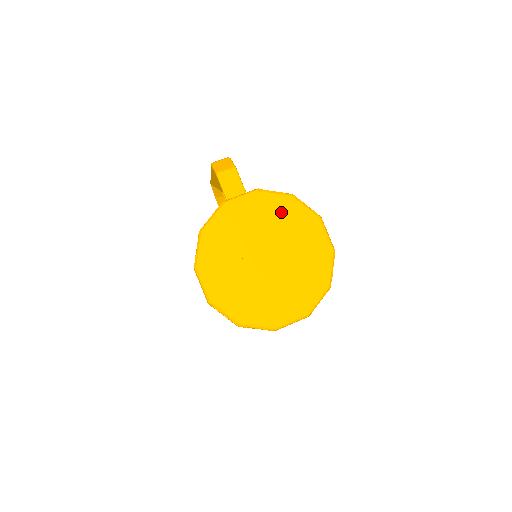
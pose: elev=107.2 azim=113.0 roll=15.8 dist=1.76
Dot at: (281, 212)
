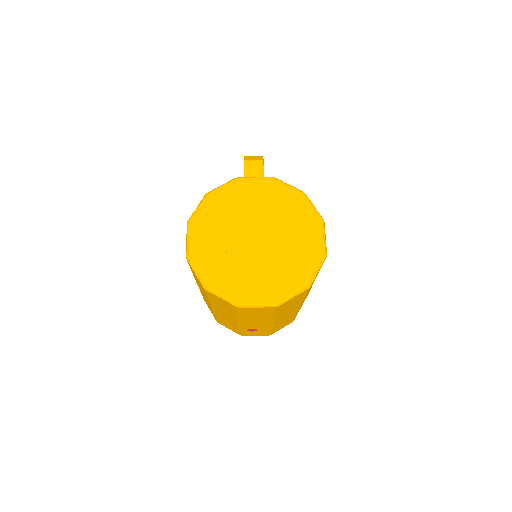
Dot at: (287, 202)
